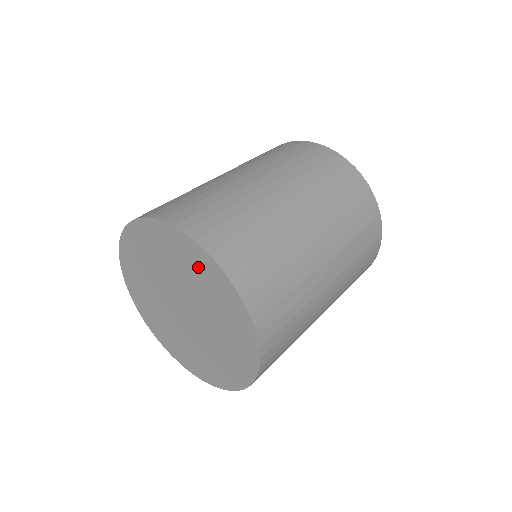
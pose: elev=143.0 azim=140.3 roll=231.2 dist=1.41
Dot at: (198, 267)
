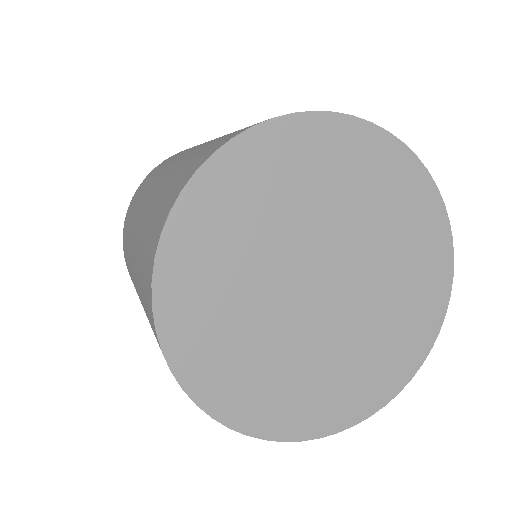
Dot at: (330, 157)
